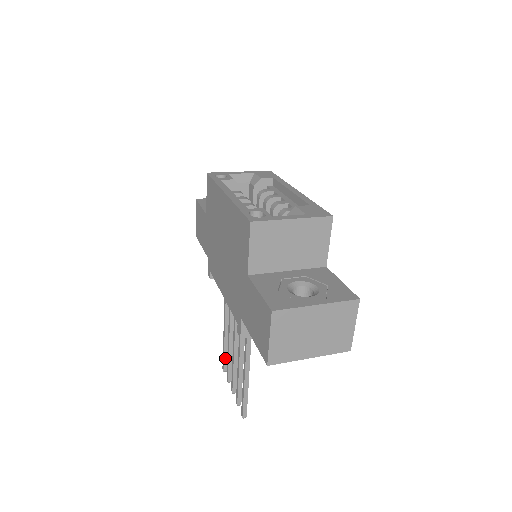
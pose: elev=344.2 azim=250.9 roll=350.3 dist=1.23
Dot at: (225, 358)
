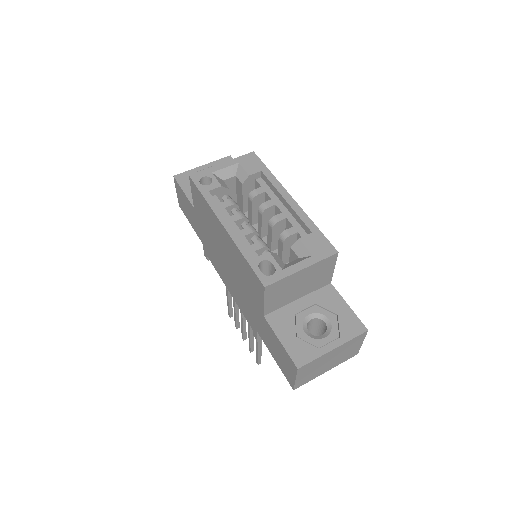
Dot at: (230, 310)
